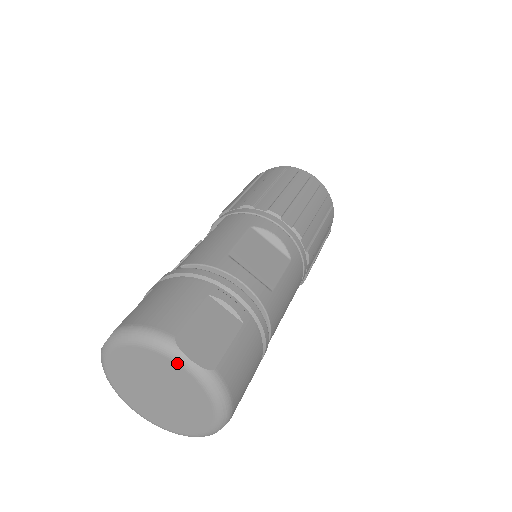
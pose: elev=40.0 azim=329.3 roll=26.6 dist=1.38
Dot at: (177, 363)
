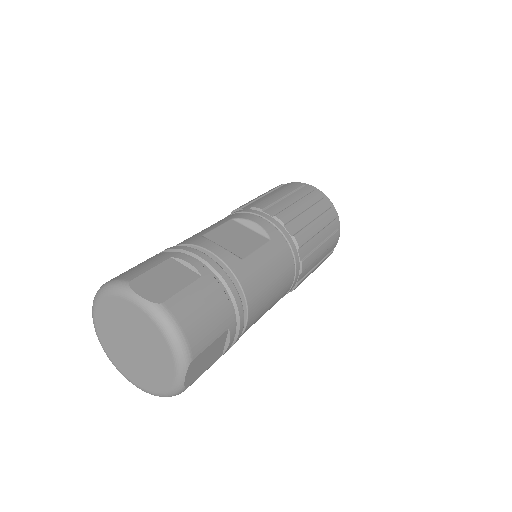
Dot at: (130, 301)
